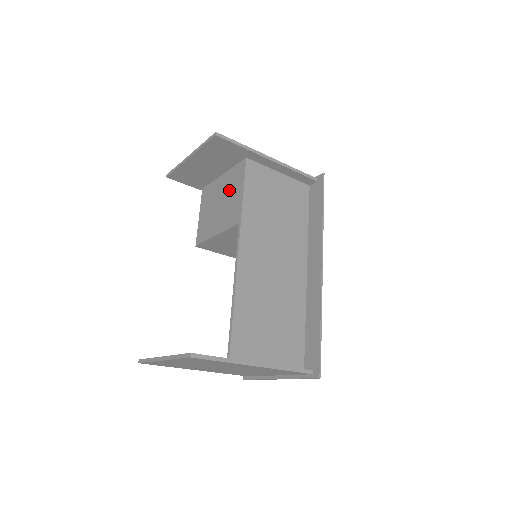
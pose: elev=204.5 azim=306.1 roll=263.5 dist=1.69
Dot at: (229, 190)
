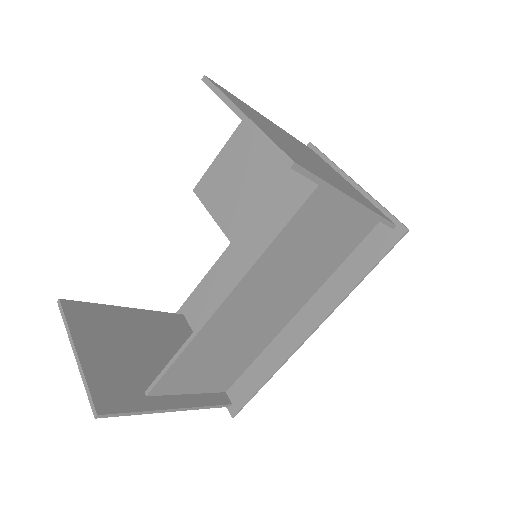
Dot at: (271, 190)
